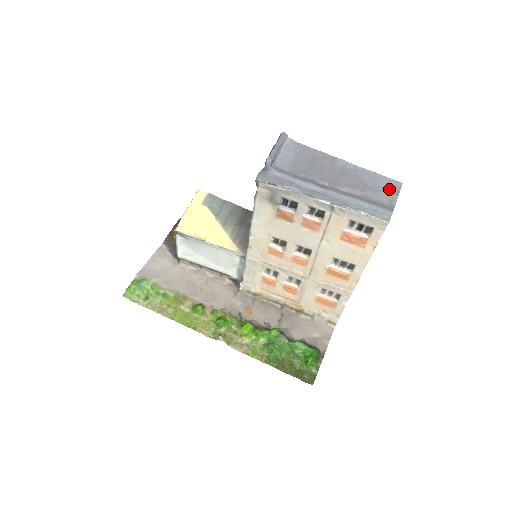
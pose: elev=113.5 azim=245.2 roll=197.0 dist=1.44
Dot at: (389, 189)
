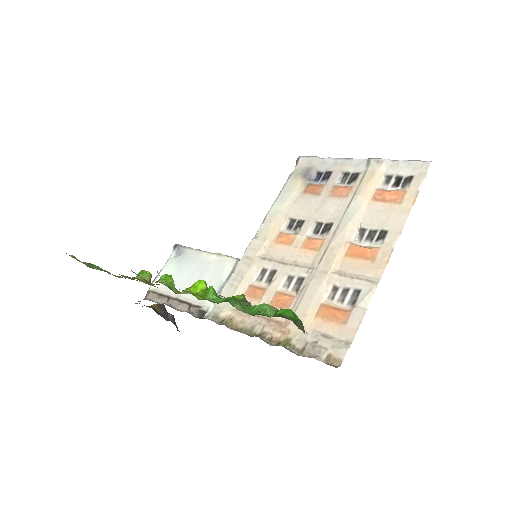
Dot at: occluded
